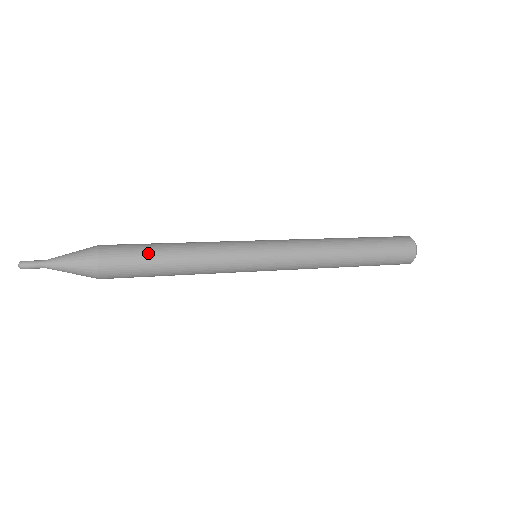
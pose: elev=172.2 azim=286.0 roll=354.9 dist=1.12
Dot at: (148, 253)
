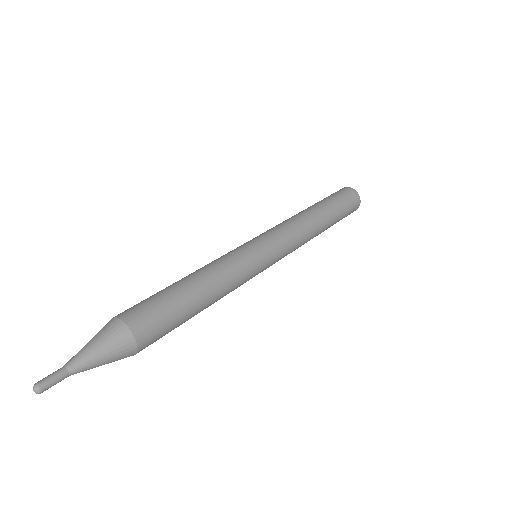
Dot at: (173, 296)
